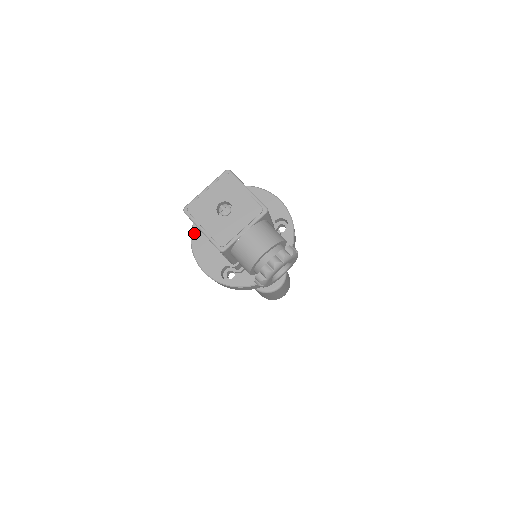
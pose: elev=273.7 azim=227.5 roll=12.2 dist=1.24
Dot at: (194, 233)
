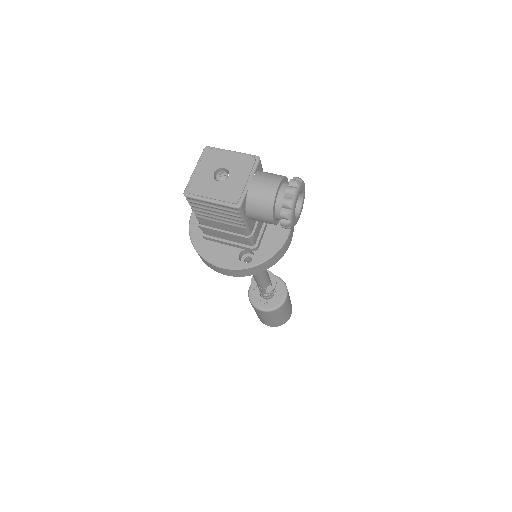
Dot at: (195, 242)
